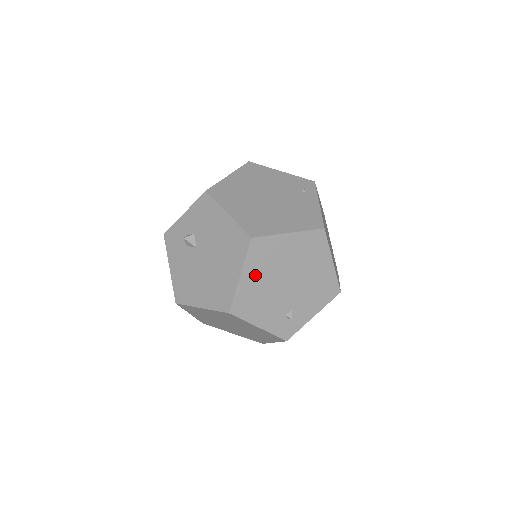
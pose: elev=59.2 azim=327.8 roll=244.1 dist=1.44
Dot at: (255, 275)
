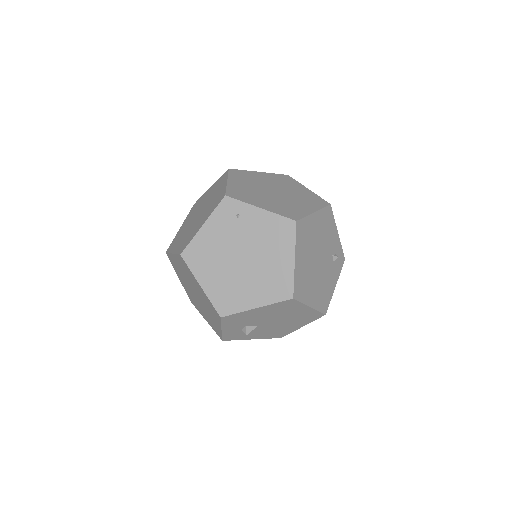
Dot at: (312, 293)
